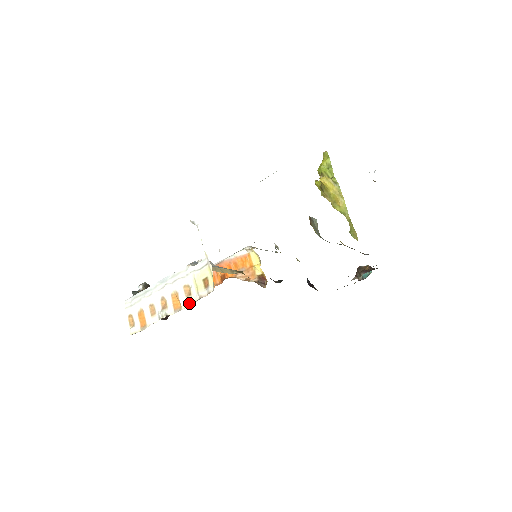
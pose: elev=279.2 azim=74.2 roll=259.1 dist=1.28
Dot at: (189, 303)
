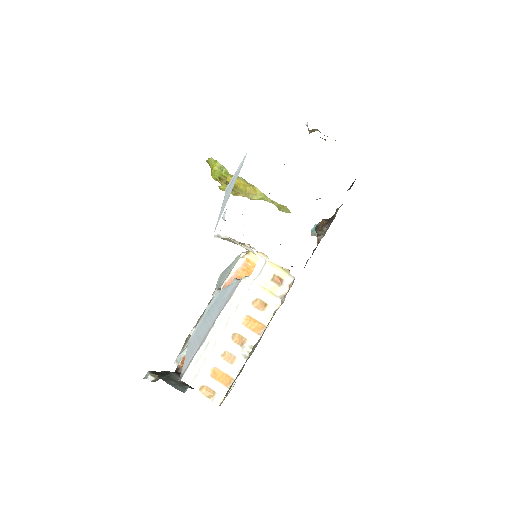
Dot at: (272, 313)
